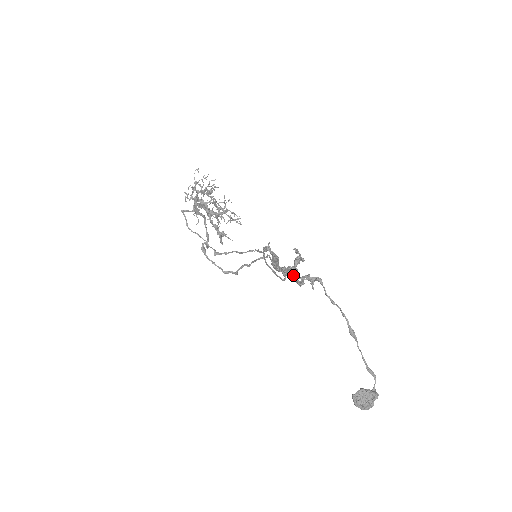
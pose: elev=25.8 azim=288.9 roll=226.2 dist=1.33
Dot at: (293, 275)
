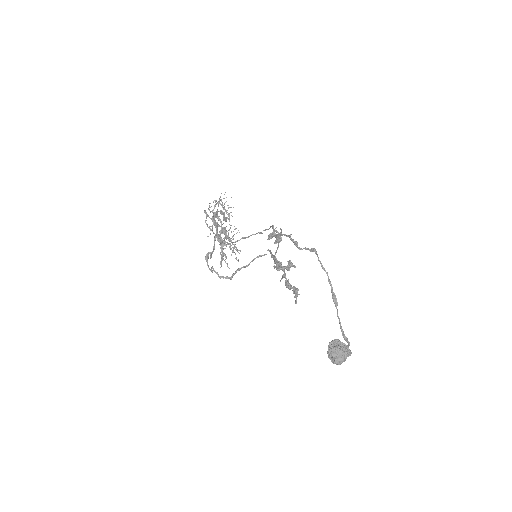
Dot at: (294, 241)
